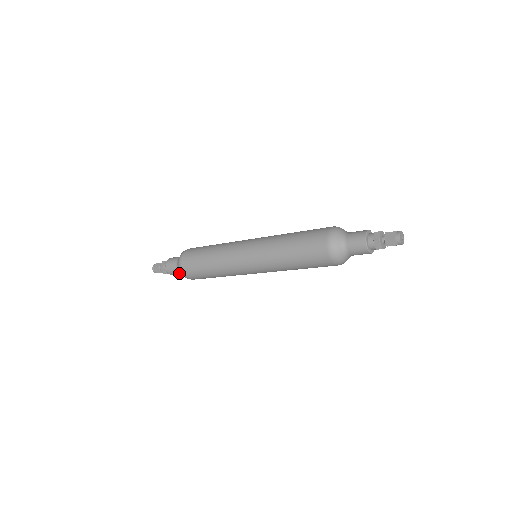
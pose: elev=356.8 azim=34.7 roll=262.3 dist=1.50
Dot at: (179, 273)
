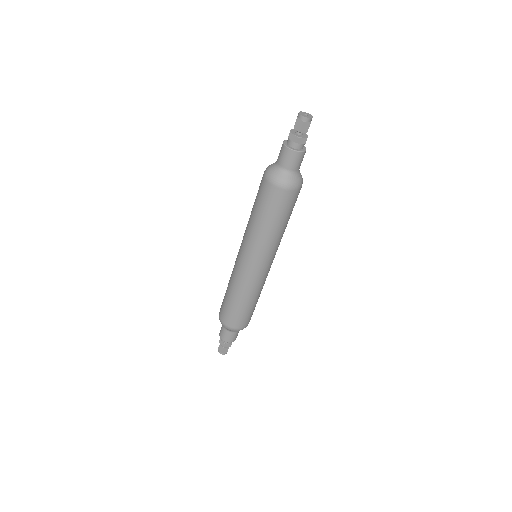
Dot at: (229, 333)
